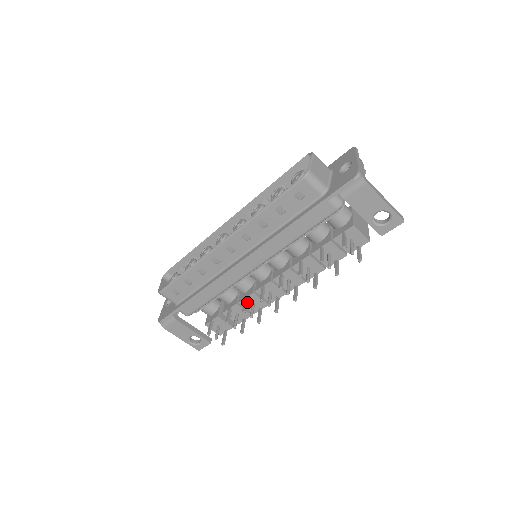
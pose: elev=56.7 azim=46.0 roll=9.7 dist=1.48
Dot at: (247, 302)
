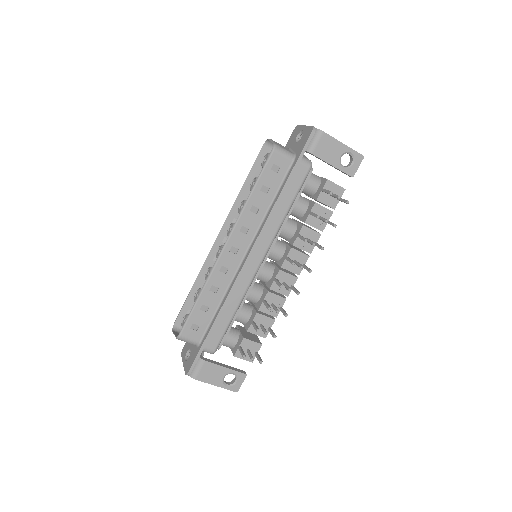
Dot at: occluded
